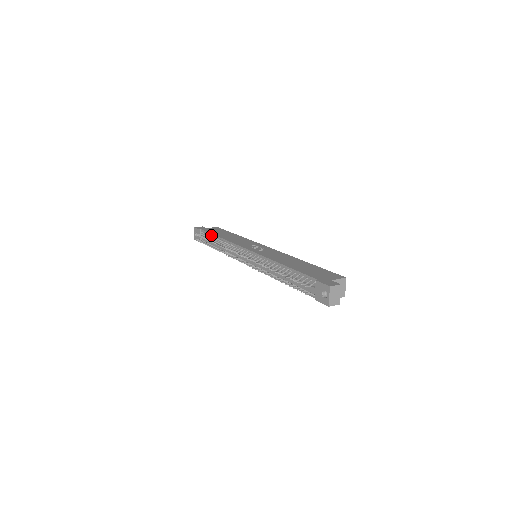
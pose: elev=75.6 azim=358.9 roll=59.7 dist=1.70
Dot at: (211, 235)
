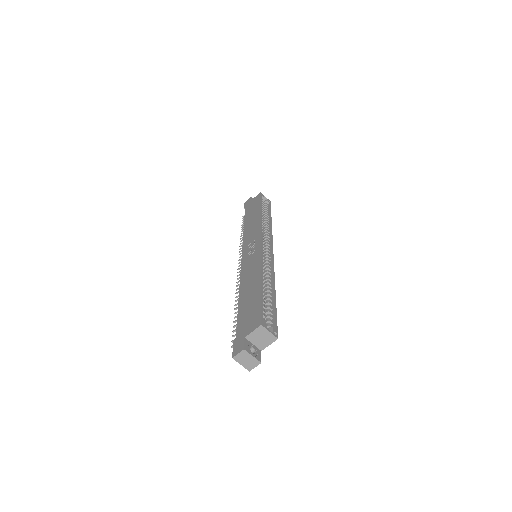
Dot at: occluded
